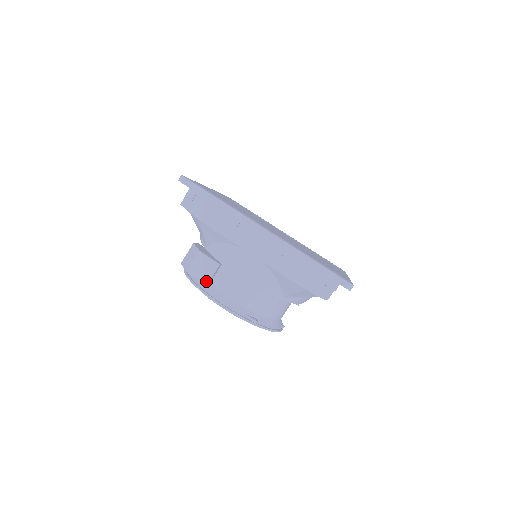
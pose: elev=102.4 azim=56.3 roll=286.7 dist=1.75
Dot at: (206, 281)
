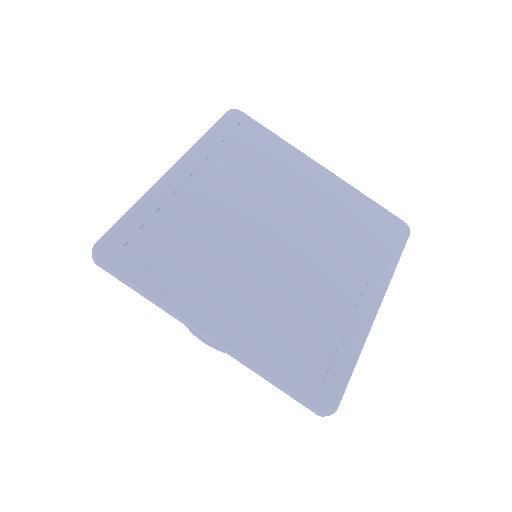
Dot at: occluded
